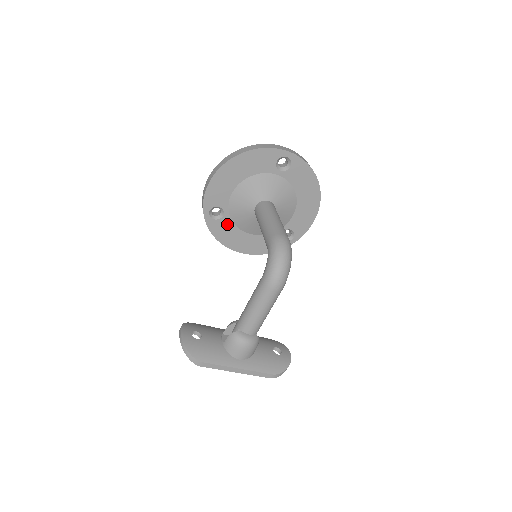
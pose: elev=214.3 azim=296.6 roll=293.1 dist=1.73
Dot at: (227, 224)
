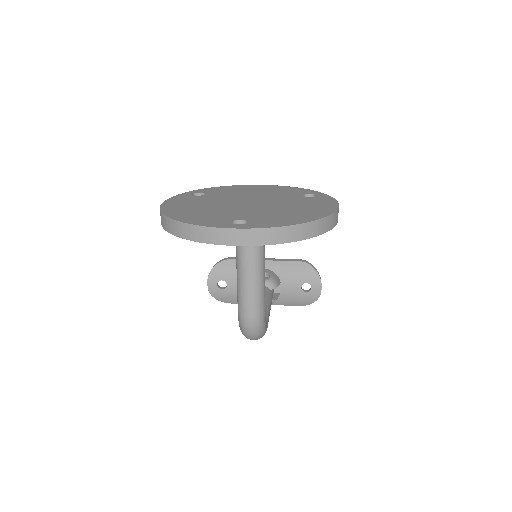
Dot at: occluded
